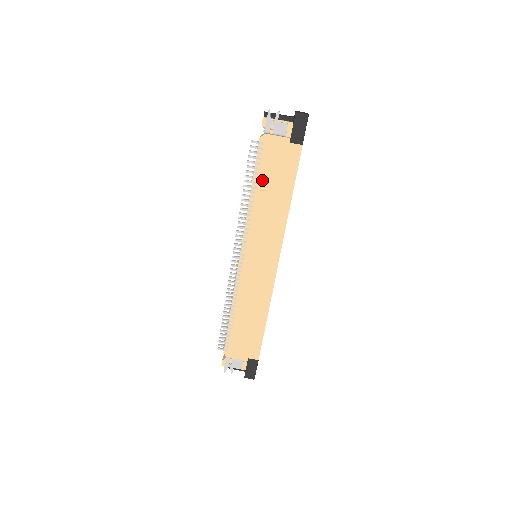
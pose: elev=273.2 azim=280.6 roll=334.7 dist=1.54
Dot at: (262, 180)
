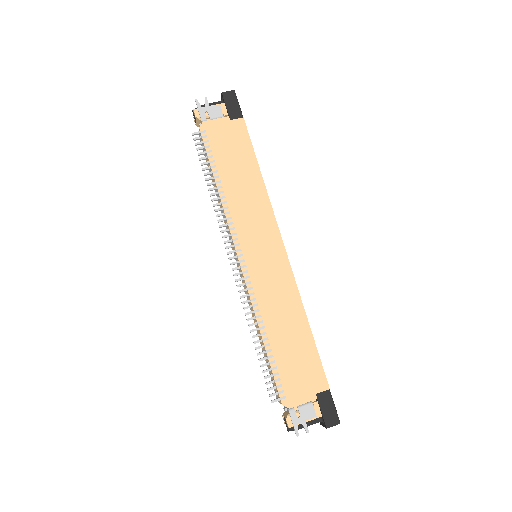
Dot at: (221, 166)
